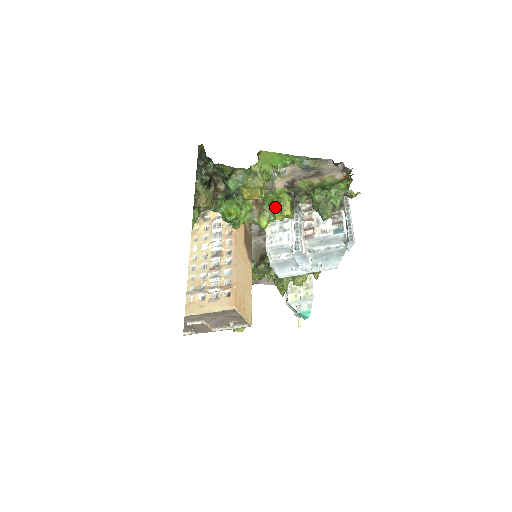
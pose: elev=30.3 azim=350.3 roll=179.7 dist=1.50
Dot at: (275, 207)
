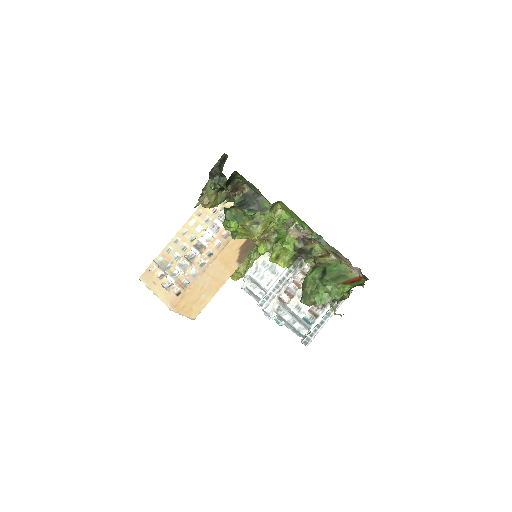
Dot at: (274, 250)
